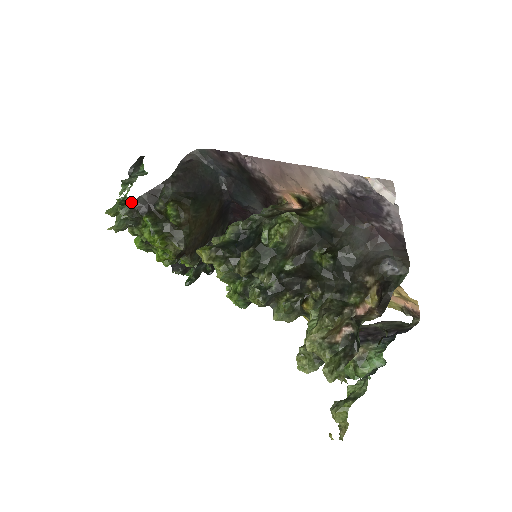
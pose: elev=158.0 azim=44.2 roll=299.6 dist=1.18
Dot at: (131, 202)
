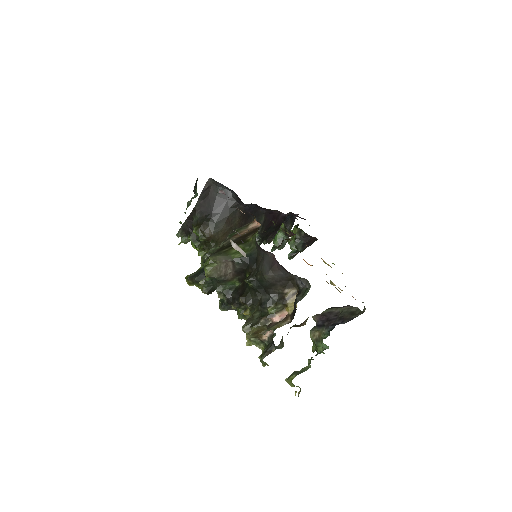
Dot at: (180, 228)
